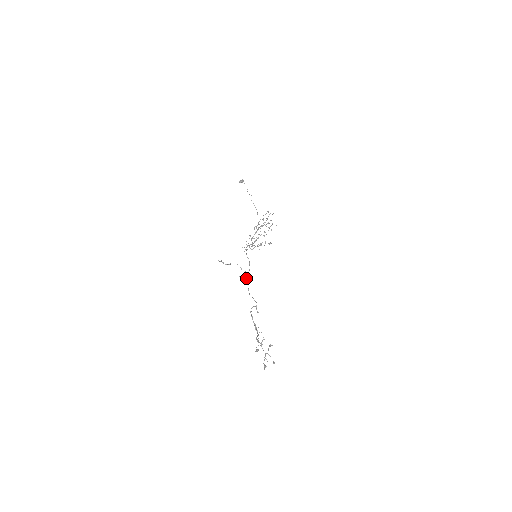
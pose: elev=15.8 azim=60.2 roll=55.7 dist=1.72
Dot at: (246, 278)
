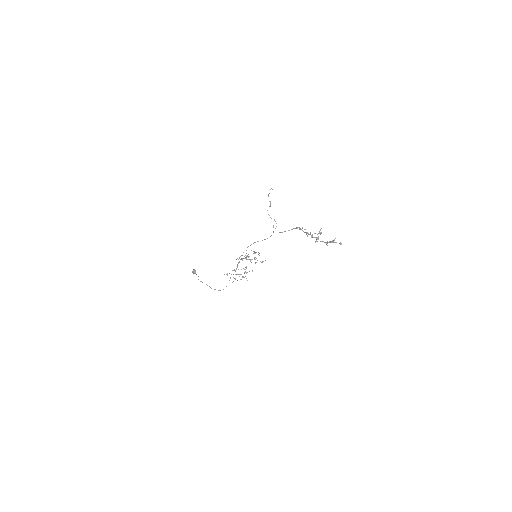
Dot at: (273, 231)
